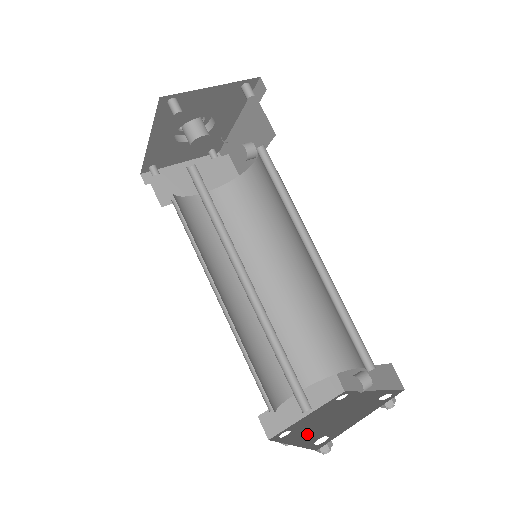
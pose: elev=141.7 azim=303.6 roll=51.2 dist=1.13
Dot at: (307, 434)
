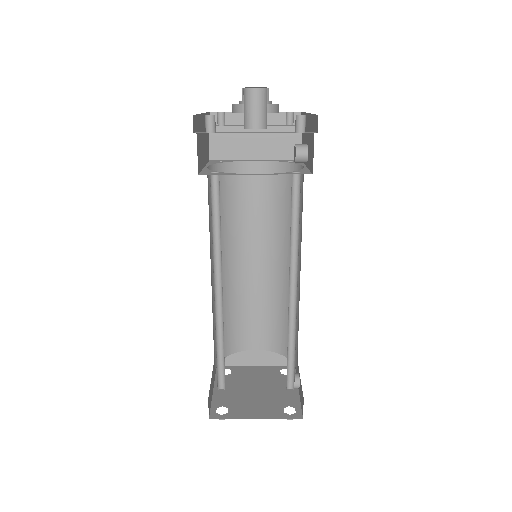
Dot at: (228, 391)
